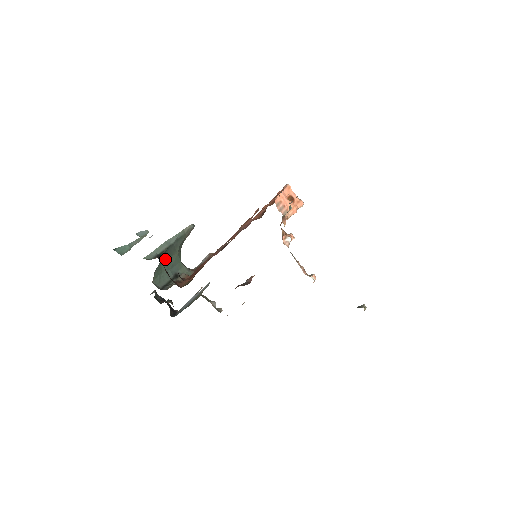
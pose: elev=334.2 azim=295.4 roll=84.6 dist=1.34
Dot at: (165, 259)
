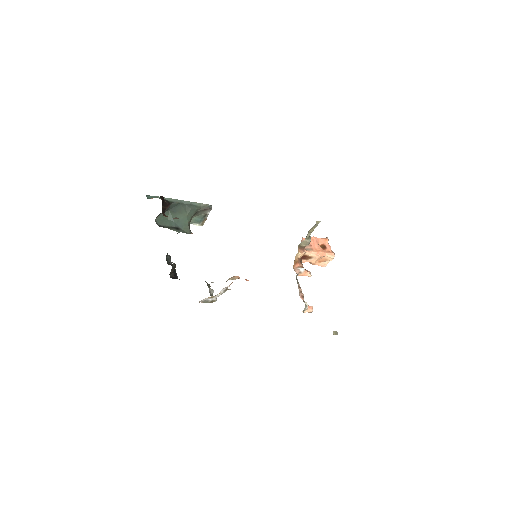
Dot at: (174, 211)
